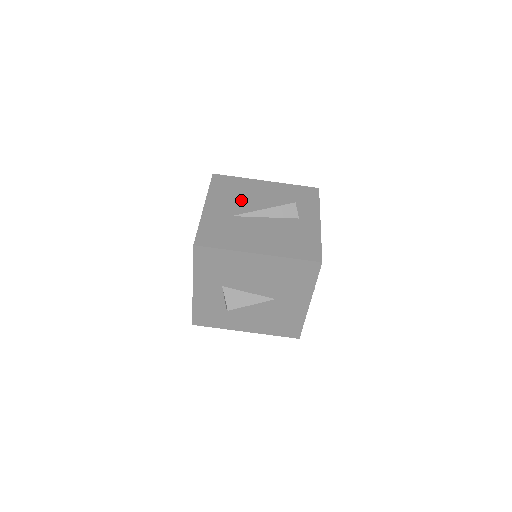
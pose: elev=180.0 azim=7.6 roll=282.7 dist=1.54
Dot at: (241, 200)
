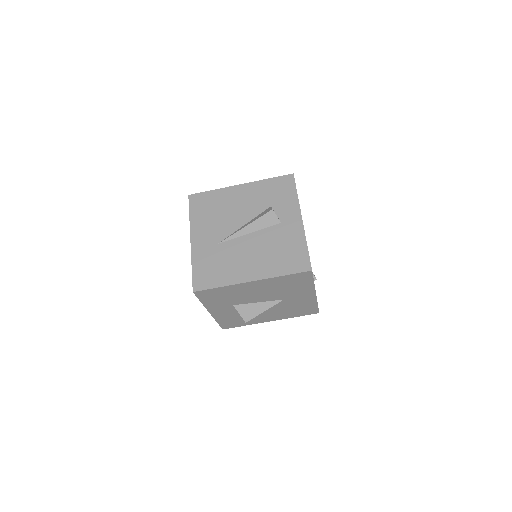
Dot at: (222, 220)
